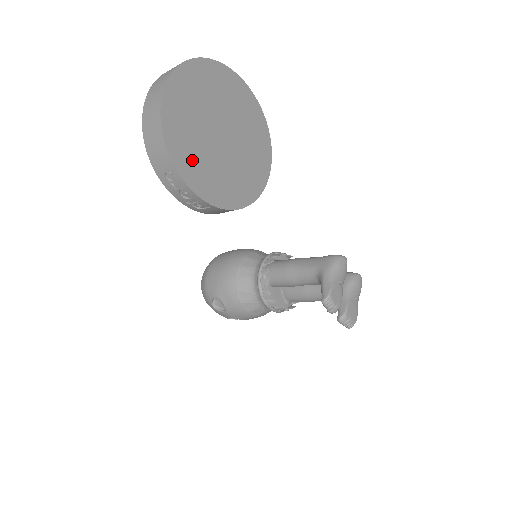
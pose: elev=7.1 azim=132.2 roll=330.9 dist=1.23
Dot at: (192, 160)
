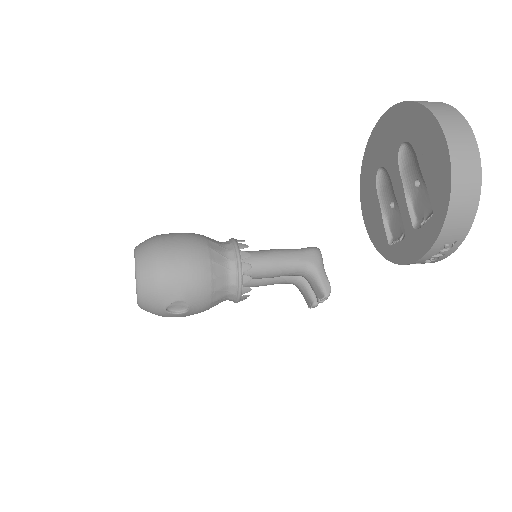
Dot at: occluded
